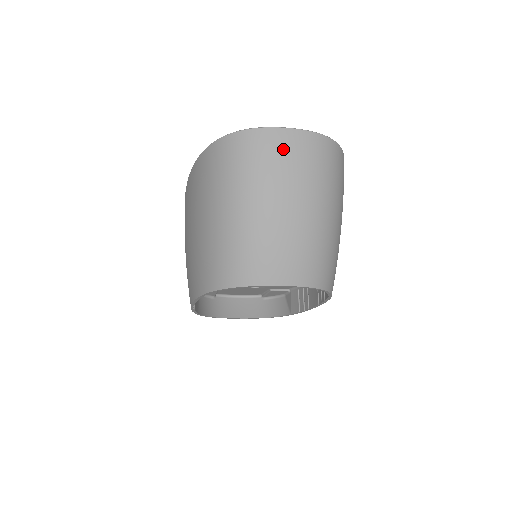
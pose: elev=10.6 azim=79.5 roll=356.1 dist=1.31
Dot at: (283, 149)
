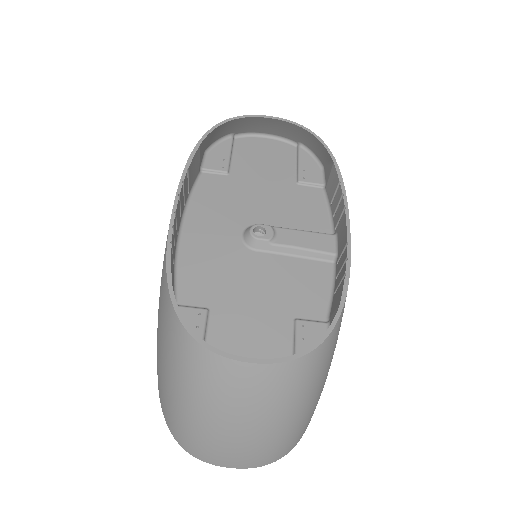
Dot at: occluded
